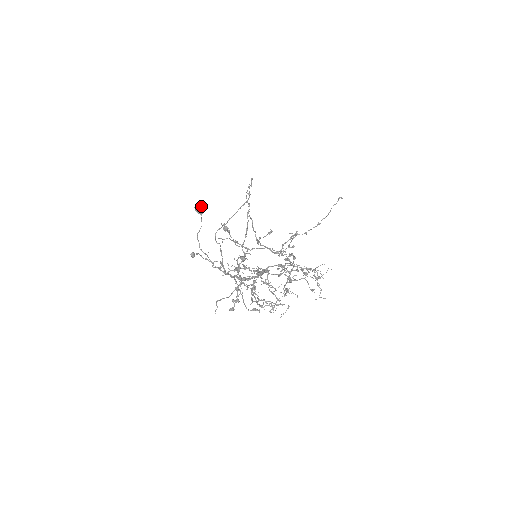
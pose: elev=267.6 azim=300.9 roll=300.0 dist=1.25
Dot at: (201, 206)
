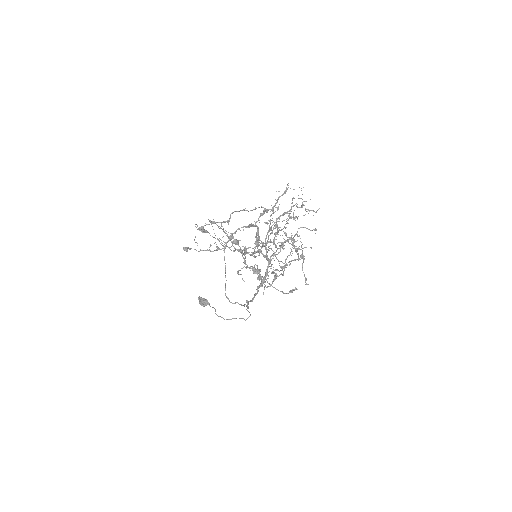
Dot at: (203, 299)
